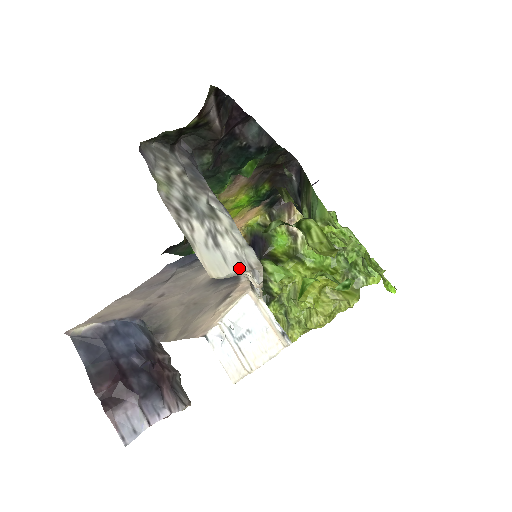
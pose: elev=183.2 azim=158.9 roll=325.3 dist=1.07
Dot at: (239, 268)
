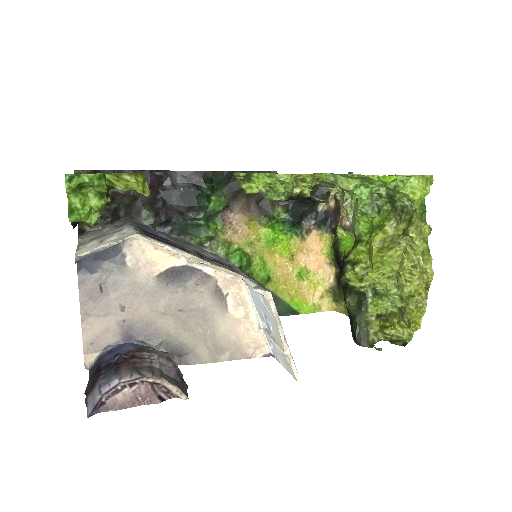
Dot at: (108, 243)
